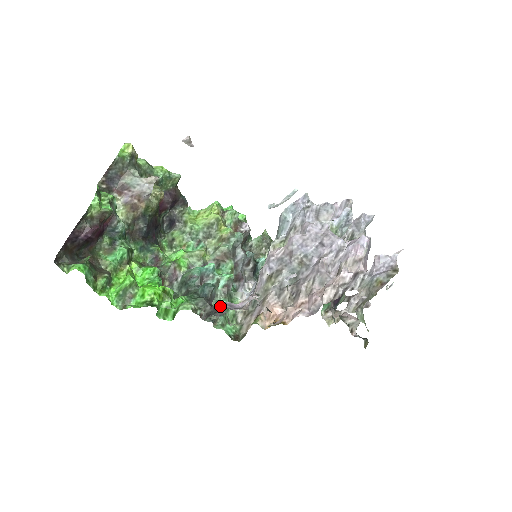
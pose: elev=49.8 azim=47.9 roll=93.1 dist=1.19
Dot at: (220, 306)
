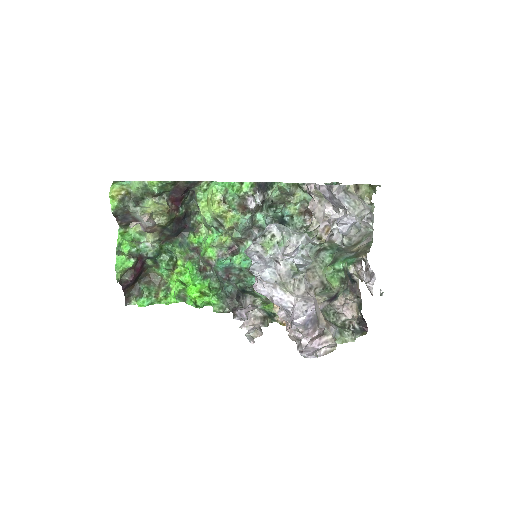
Dot at: (234, 314)
